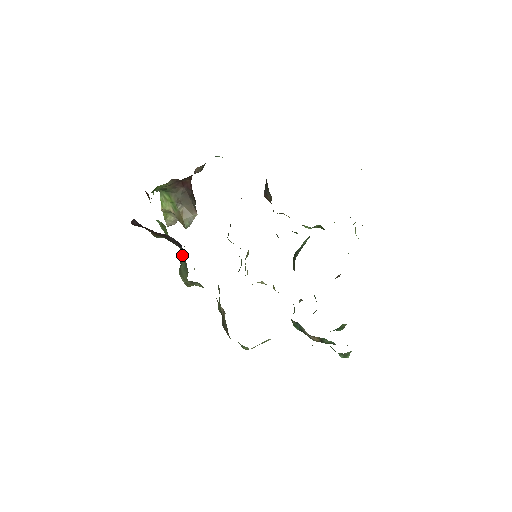
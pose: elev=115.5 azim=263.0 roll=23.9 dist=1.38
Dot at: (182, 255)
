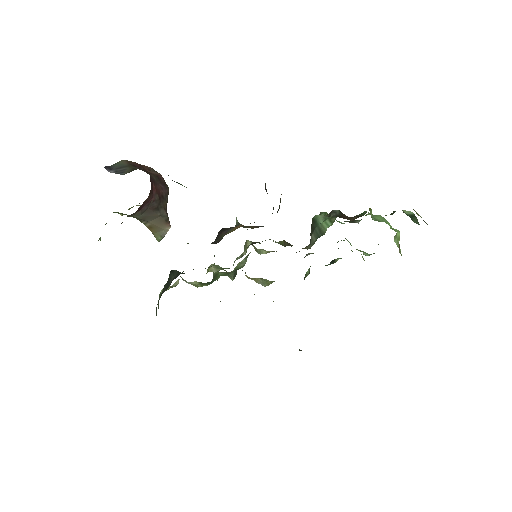
Dot at: occluded
